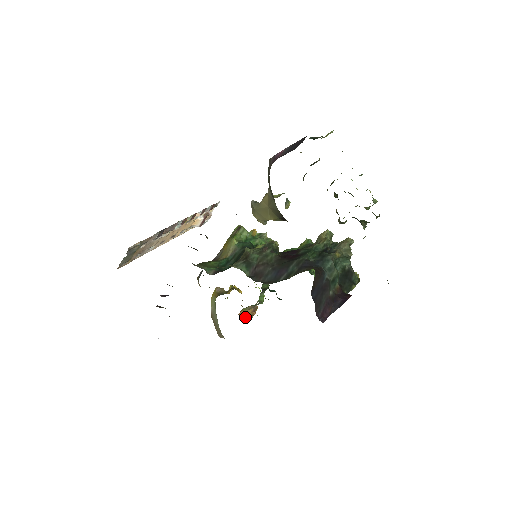
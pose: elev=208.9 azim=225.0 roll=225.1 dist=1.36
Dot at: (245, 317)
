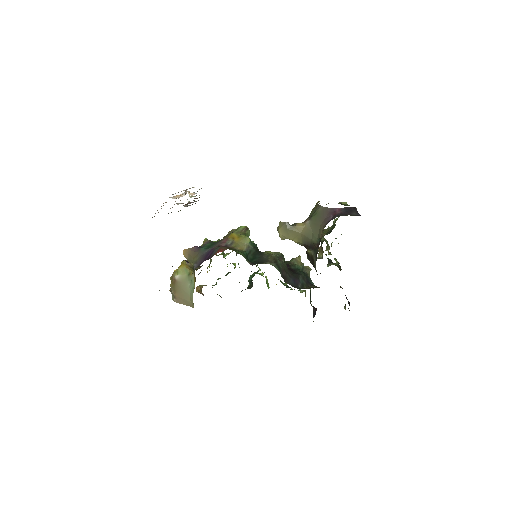
Dot at: (199, 292)
